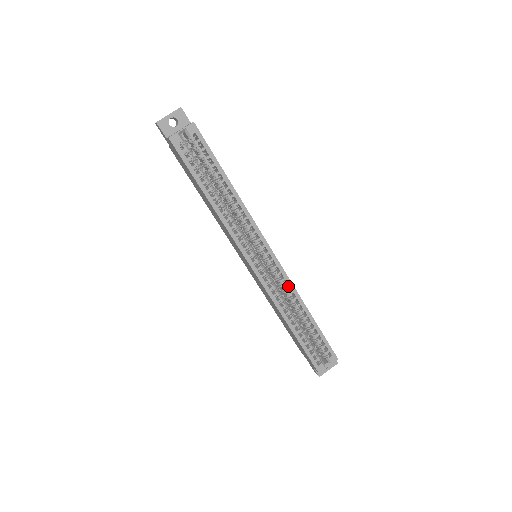
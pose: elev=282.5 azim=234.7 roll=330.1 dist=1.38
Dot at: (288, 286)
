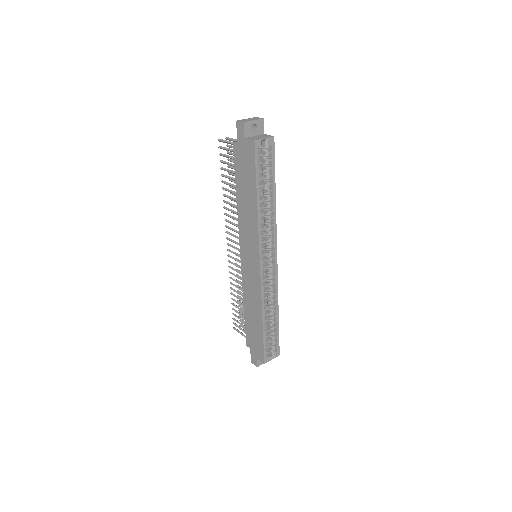
Dot at: (275, 288)
